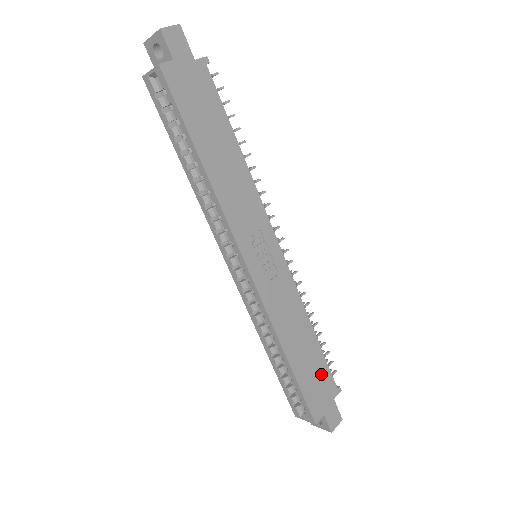
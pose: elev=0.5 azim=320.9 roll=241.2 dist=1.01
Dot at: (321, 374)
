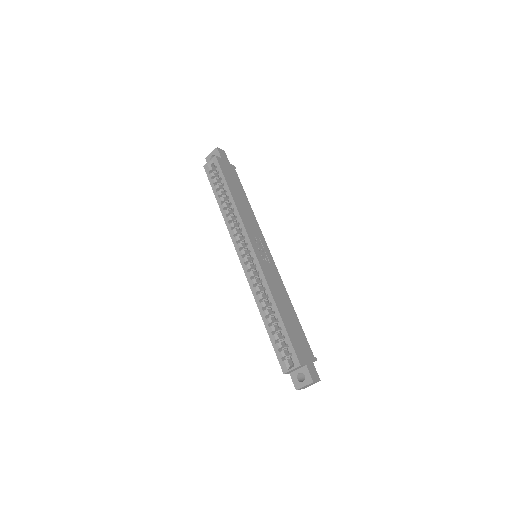
Dot at: (301, 337)
